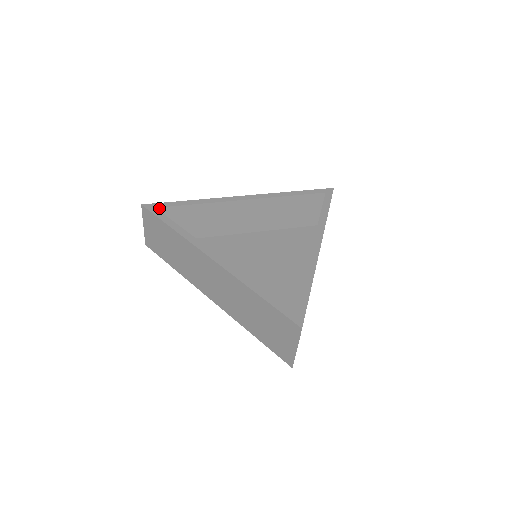
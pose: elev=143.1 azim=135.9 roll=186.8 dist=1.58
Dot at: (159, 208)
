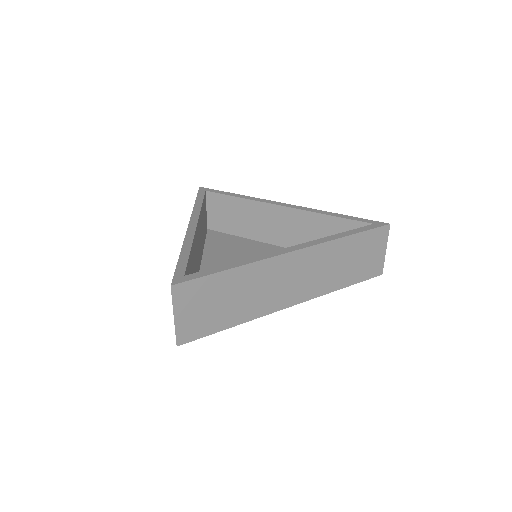
Dot at: (208, 192)
